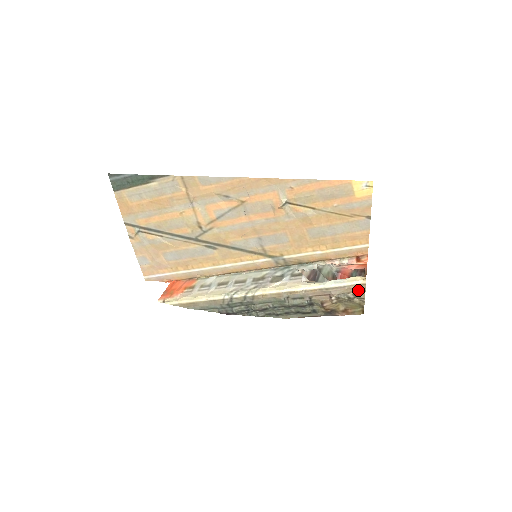
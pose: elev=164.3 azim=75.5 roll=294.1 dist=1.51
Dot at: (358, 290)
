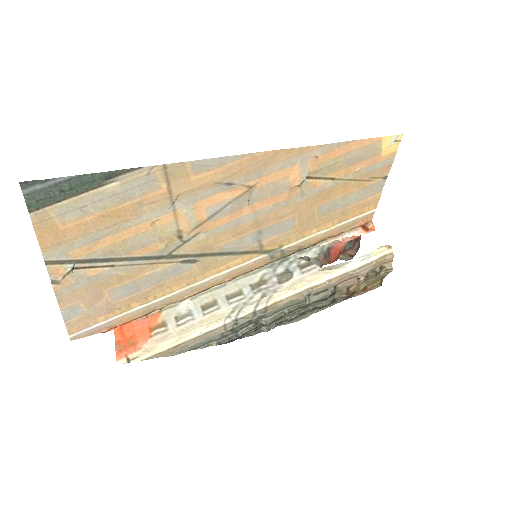
Dot at: (385, 262)
